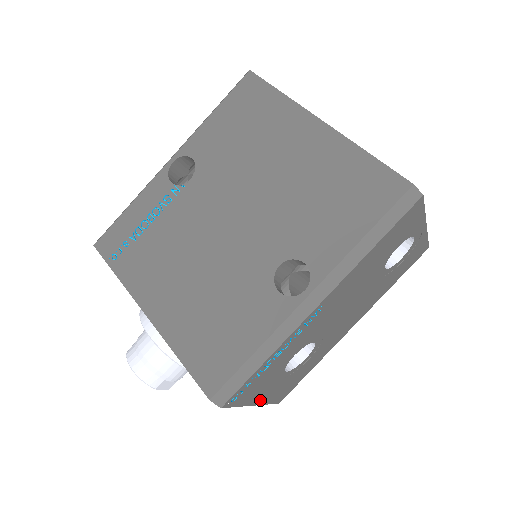
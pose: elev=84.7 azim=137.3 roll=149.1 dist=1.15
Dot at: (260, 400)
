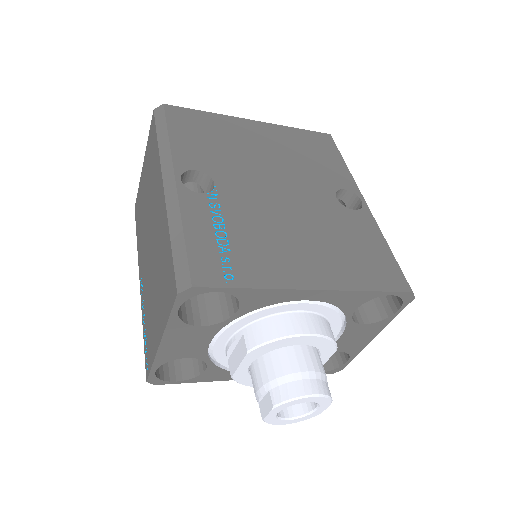
Dot at: occluded
